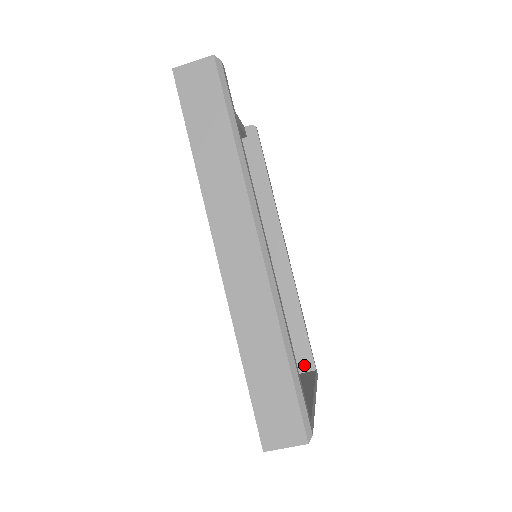
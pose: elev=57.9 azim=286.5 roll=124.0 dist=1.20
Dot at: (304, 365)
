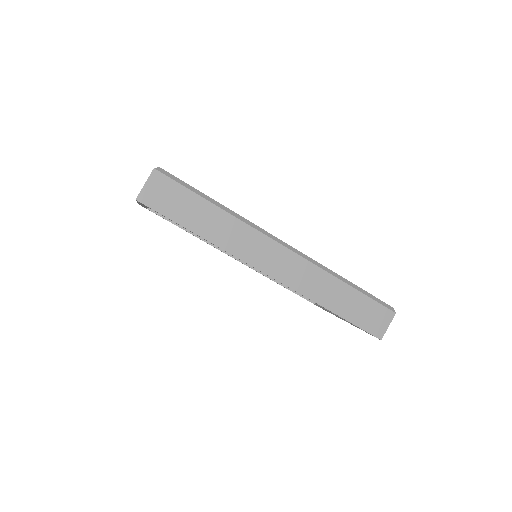
Dot at: occluded
